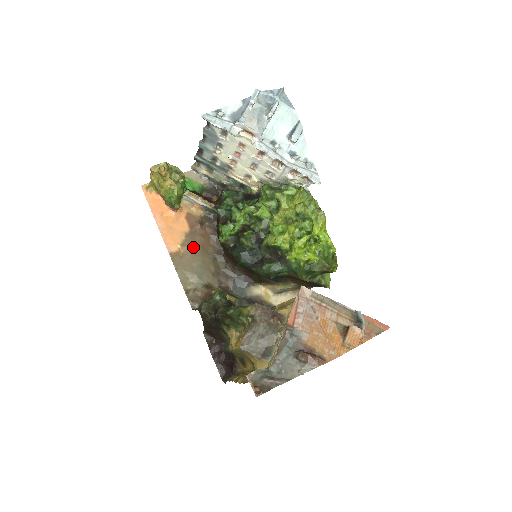
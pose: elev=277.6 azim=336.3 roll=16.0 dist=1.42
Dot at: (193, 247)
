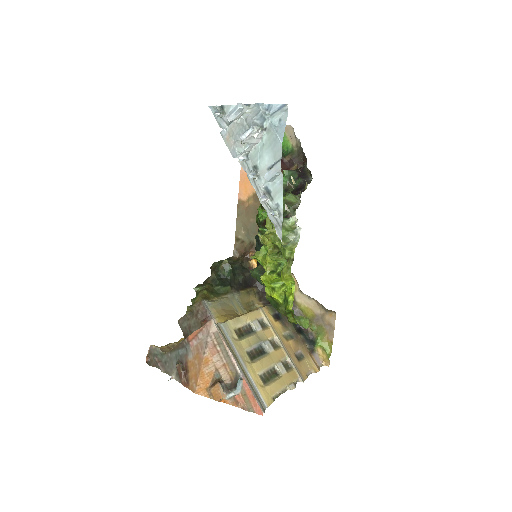
Dot at: (258, 204)
